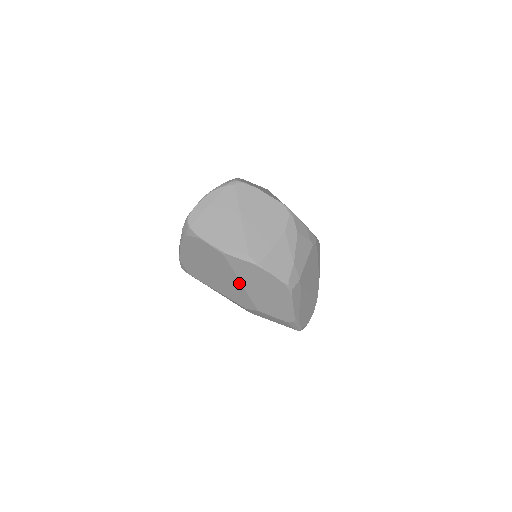
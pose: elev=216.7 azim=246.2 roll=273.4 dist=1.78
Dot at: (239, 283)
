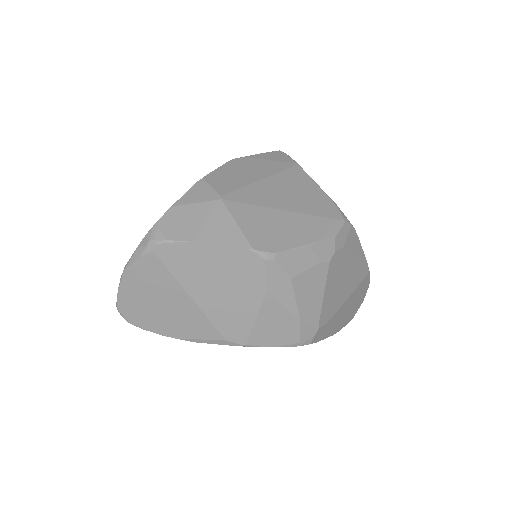
Dot at: occluded
